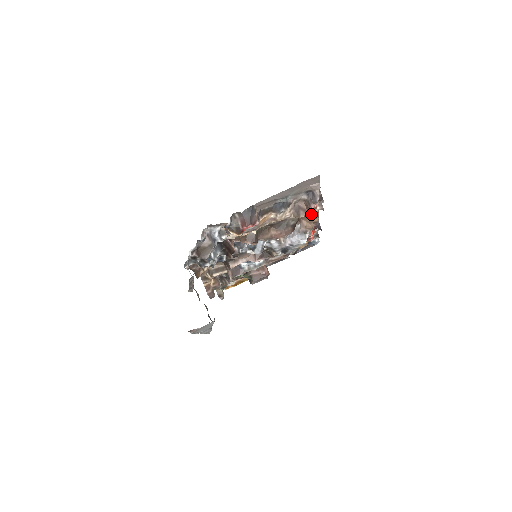
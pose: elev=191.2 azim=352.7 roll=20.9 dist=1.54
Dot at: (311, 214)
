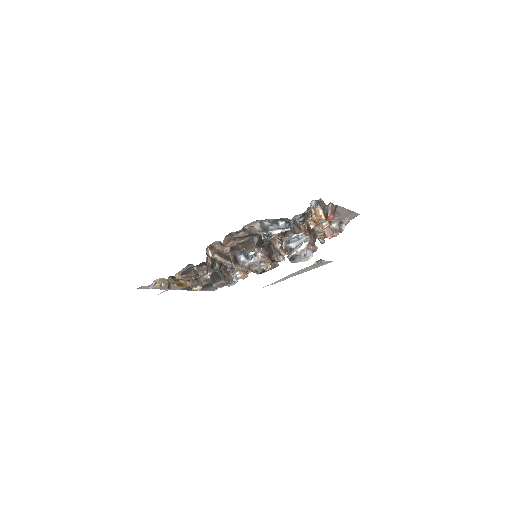
Dot at: occluded
